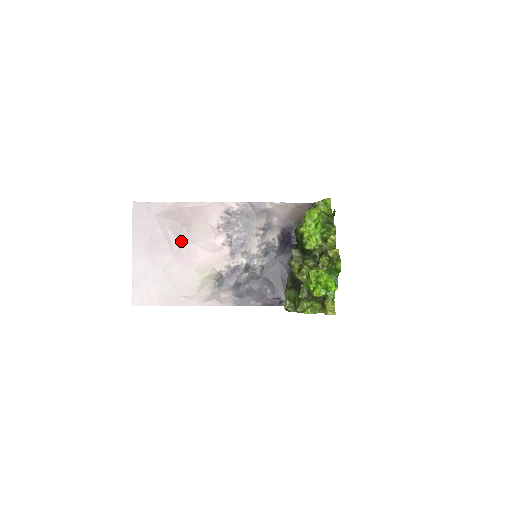
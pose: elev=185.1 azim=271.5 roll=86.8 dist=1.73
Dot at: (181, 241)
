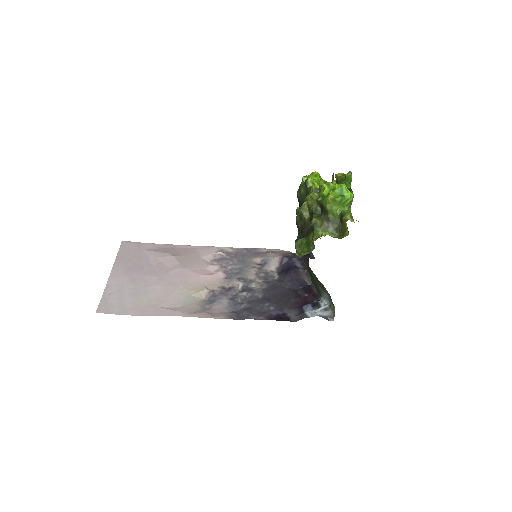
Dot at: (169, 267)
